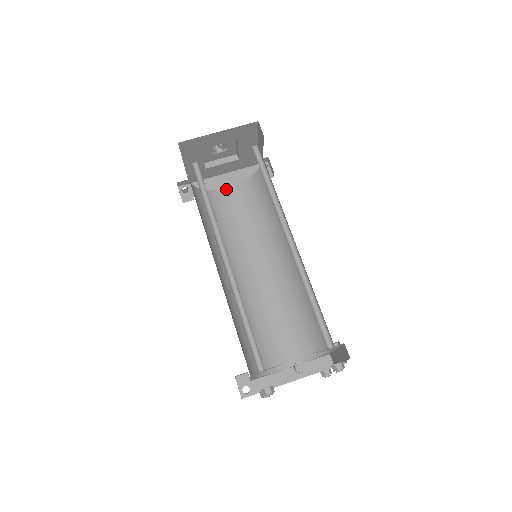
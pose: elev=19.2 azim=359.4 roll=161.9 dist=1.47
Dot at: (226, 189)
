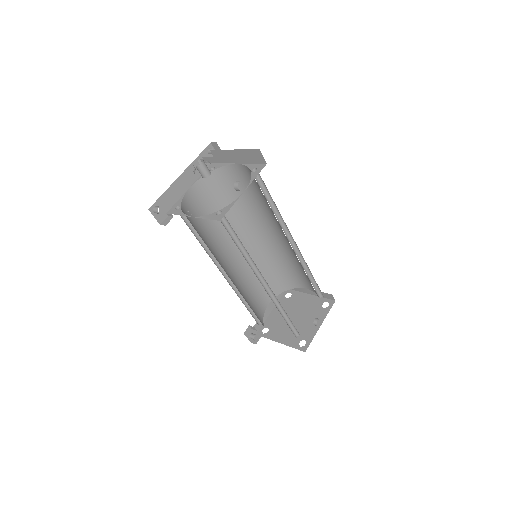
Dot at: (190, 190)
